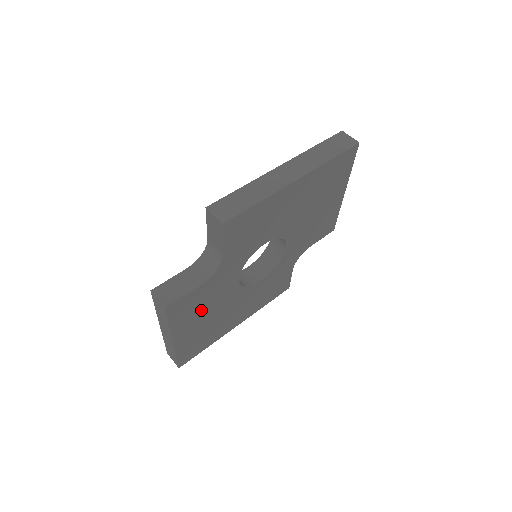
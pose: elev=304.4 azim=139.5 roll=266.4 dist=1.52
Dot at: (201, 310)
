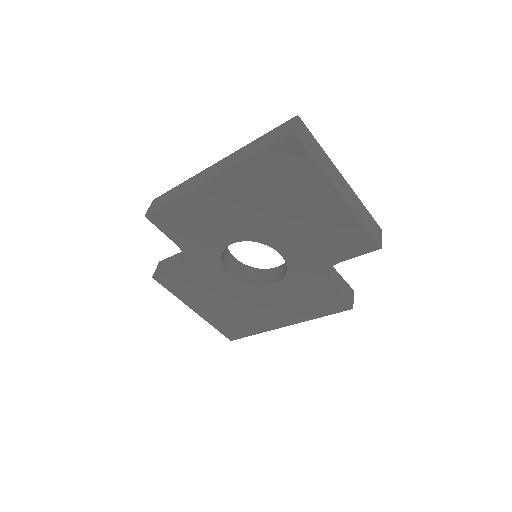
Dot at: (203, 292)
